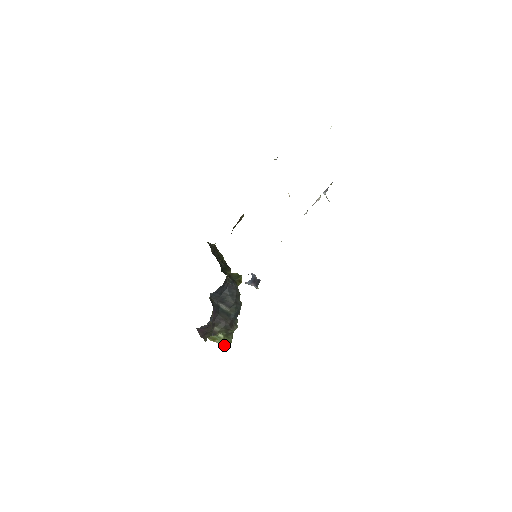
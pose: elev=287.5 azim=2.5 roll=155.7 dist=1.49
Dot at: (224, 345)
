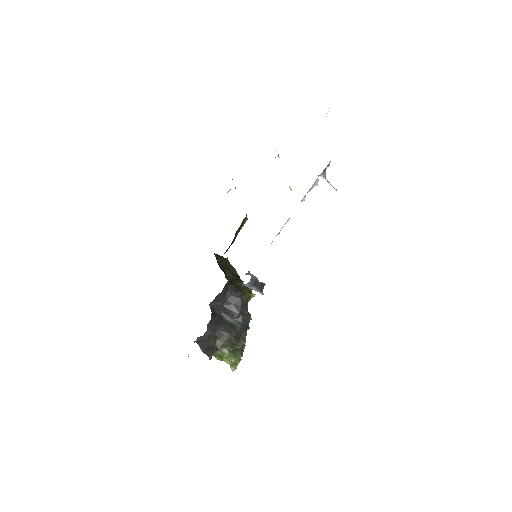
Dot at: (233, 364)
